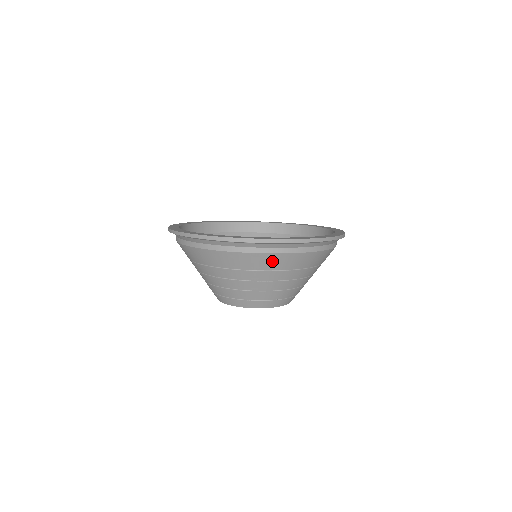
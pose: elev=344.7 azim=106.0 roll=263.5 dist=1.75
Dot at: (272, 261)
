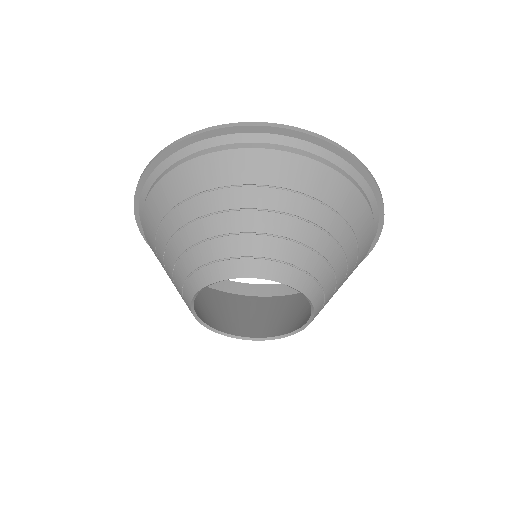
Dot at: (264, 165)
